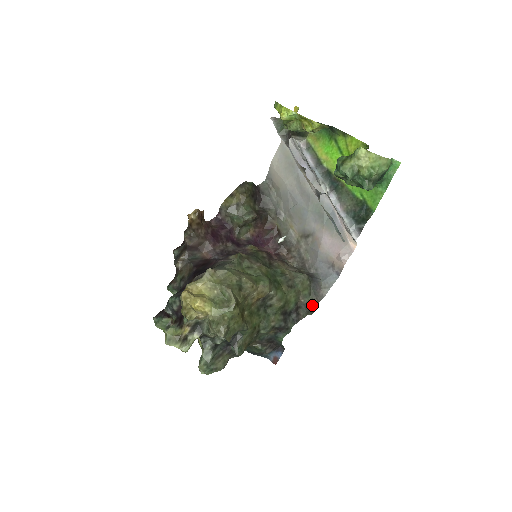
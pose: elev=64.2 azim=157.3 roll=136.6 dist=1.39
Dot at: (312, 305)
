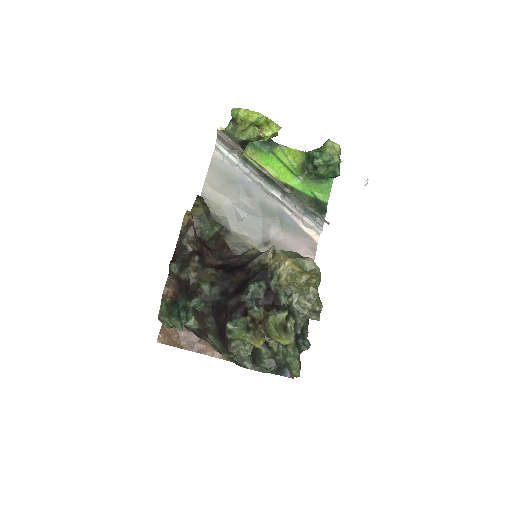
Dot at: occluded
